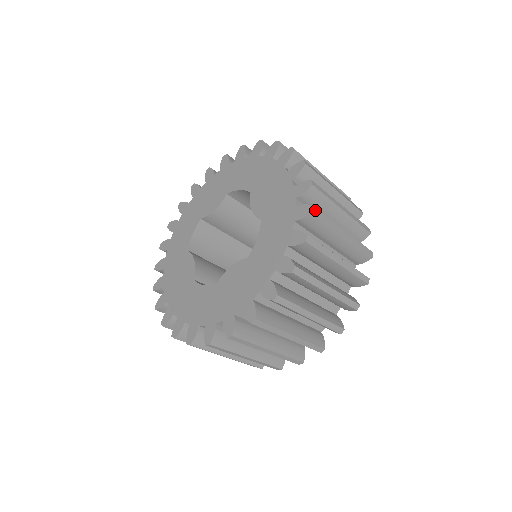
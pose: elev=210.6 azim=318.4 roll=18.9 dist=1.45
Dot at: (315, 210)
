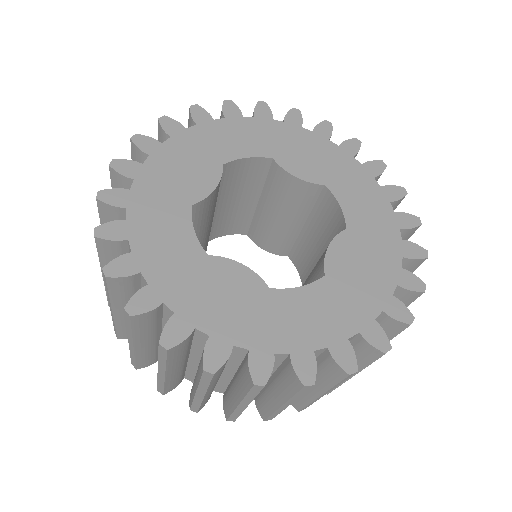
Dot at: (382, 166)
